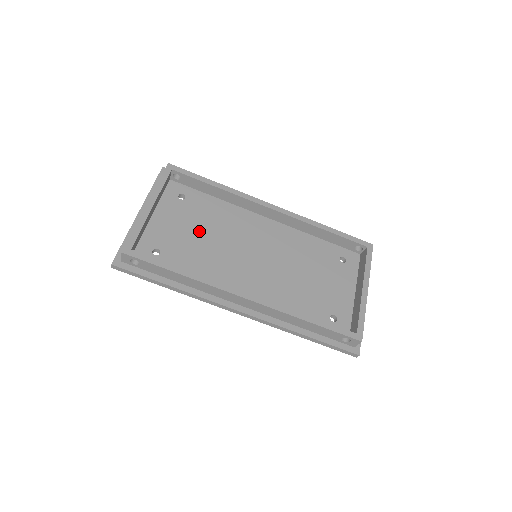
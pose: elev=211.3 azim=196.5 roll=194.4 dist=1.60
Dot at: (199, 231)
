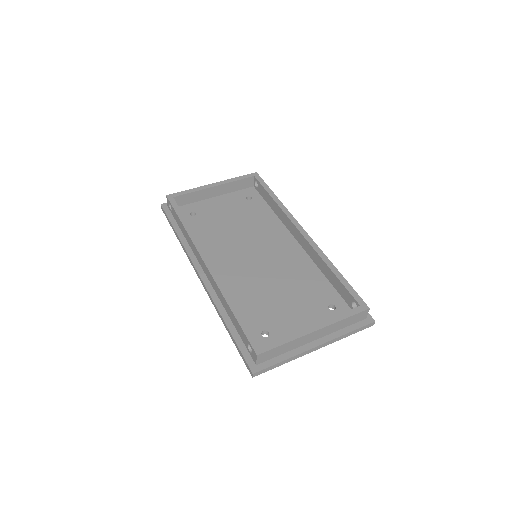
Dot at: (235, 220)
